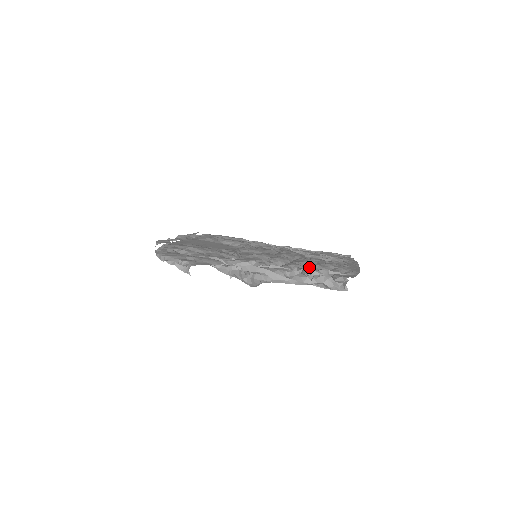
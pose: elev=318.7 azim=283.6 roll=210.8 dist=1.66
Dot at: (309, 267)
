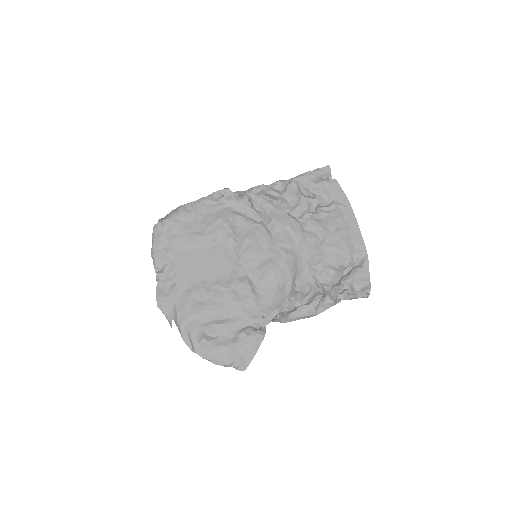
Dot at: (324, 273)
